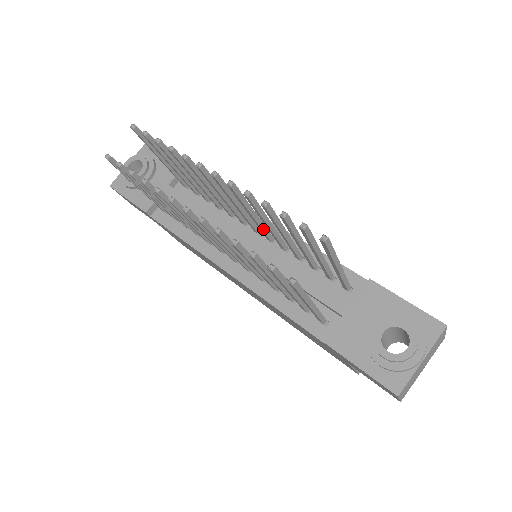
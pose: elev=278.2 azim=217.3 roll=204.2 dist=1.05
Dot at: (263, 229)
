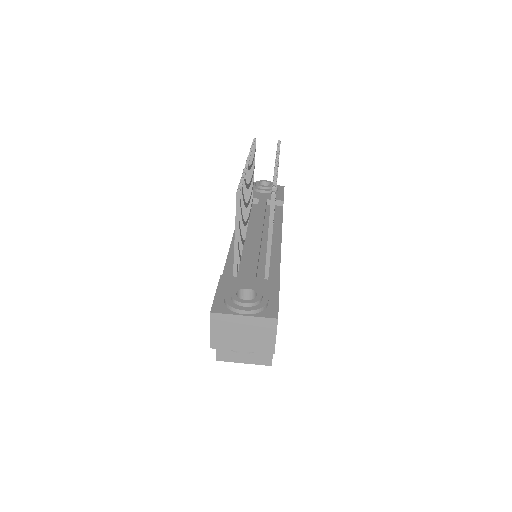
Dot at: occluded
